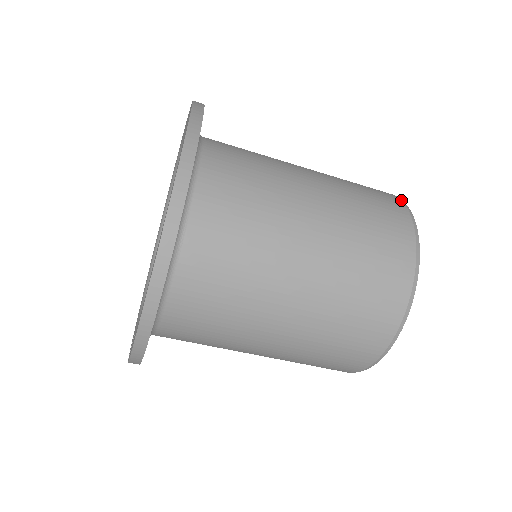
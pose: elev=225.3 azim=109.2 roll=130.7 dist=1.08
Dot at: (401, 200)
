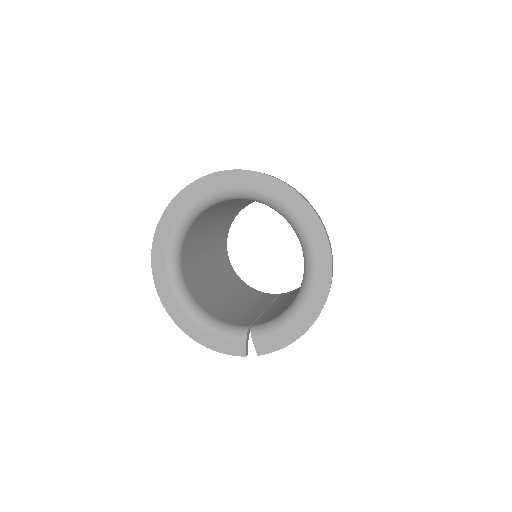
Dot at: occluded
